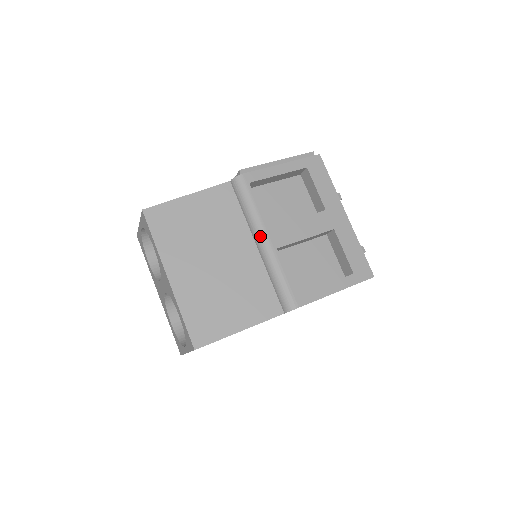
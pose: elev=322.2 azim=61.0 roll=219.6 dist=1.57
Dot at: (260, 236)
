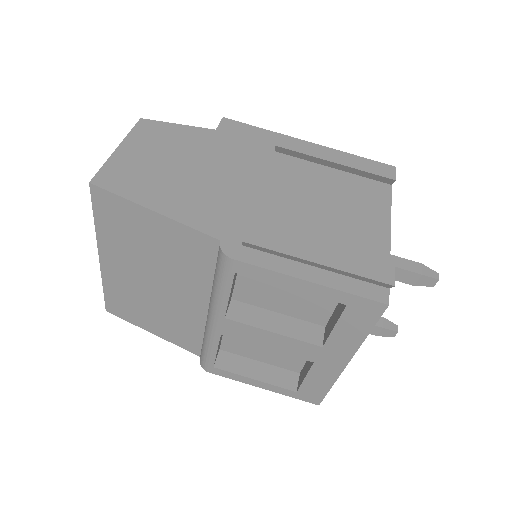
Dot at: (211, 314)
